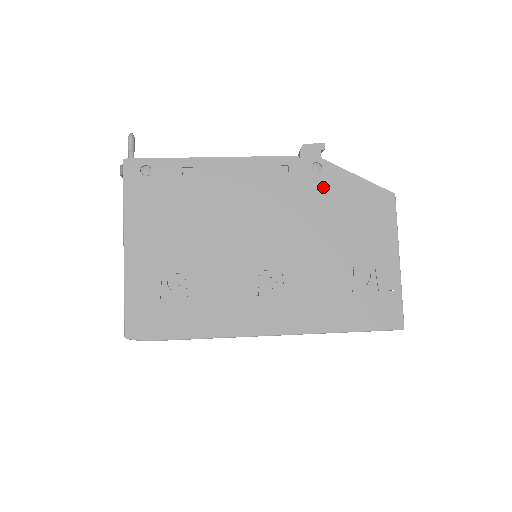
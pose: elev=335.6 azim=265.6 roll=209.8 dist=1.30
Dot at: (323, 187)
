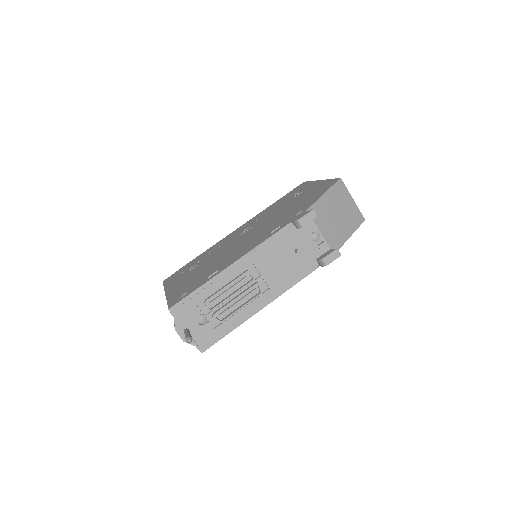
Dot at: occluded
